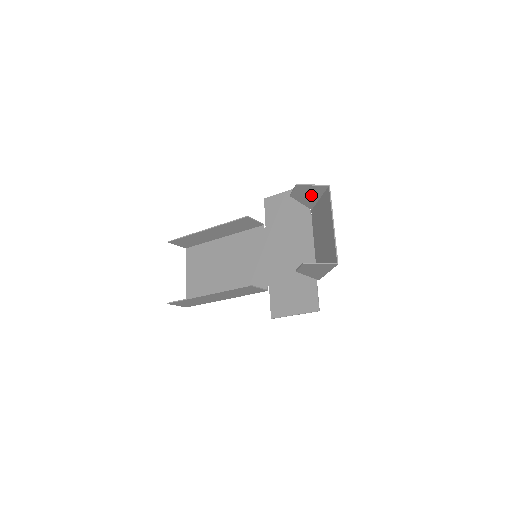
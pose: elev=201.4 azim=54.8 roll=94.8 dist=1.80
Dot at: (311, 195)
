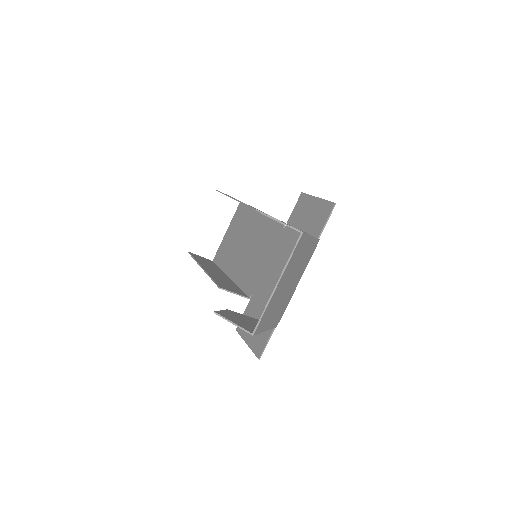
Dot at: occluded
